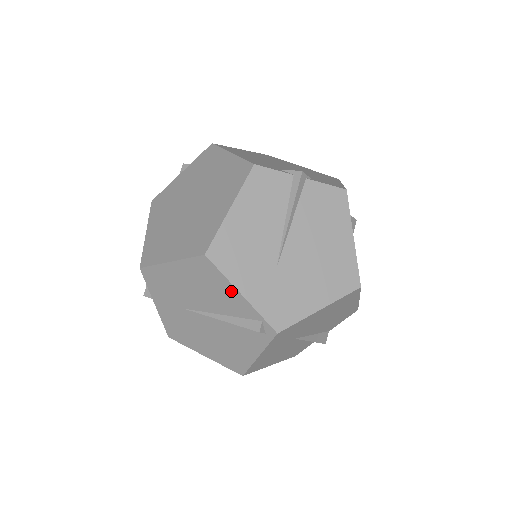
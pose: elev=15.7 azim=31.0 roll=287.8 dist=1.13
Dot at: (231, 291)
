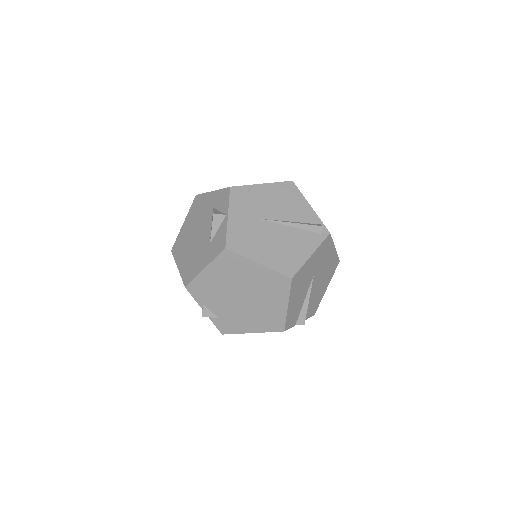
Dot at: (304, 204)
